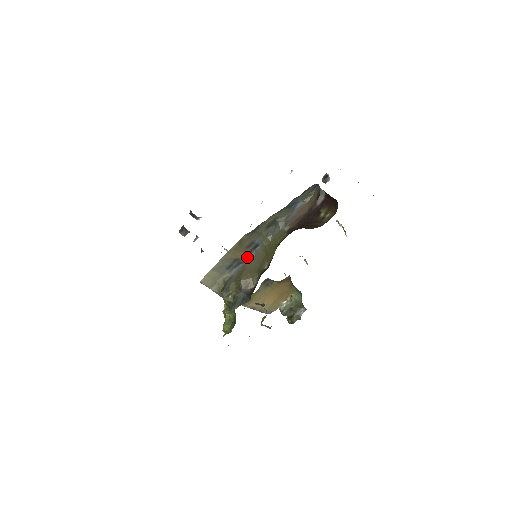
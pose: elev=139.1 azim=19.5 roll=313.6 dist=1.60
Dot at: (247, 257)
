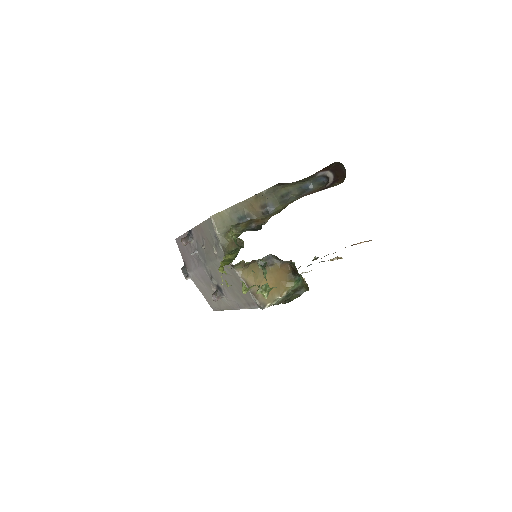
Dot at: (258, 216)
